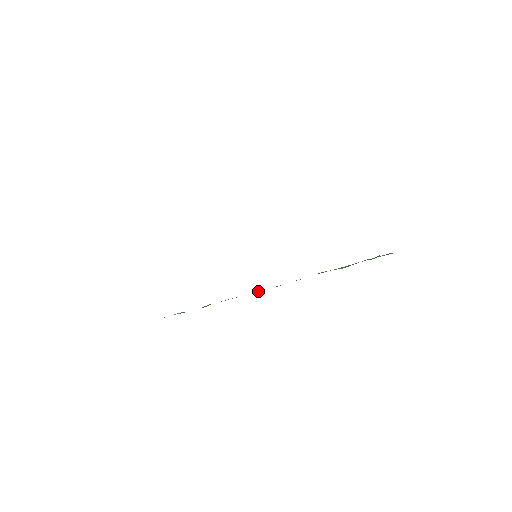
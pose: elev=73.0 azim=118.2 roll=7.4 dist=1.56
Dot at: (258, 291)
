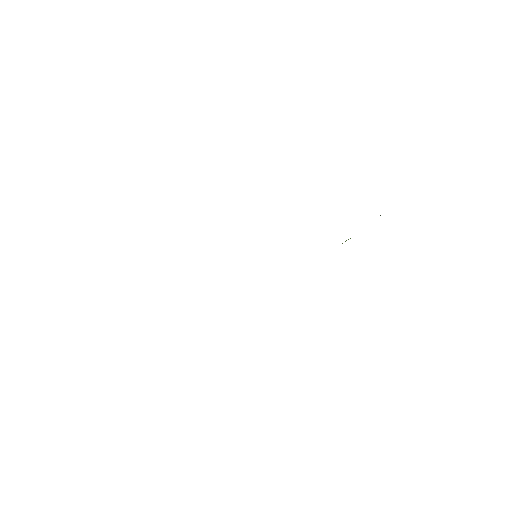
Dot at: occluded
